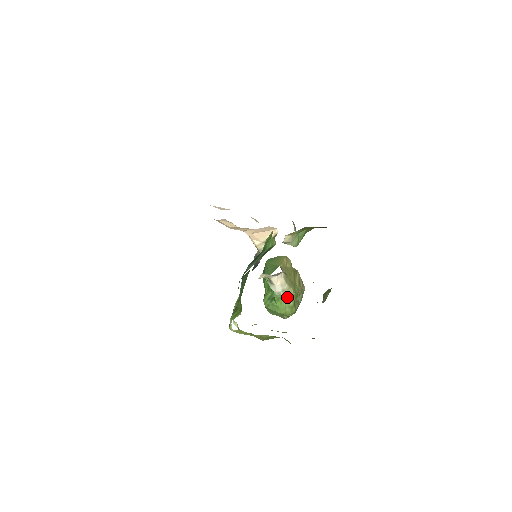
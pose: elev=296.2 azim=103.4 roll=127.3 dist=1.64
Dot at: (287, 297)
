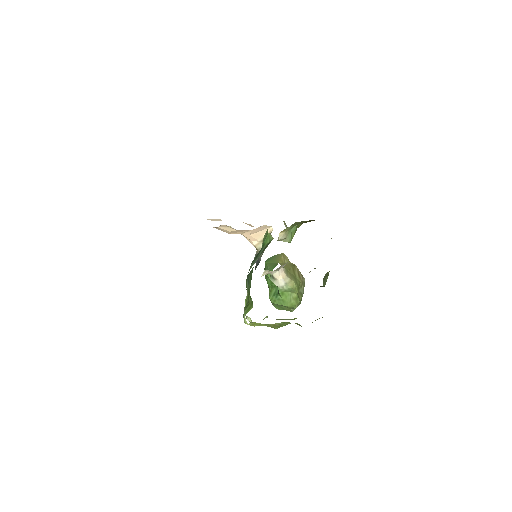
Dot at: (290, 290)
